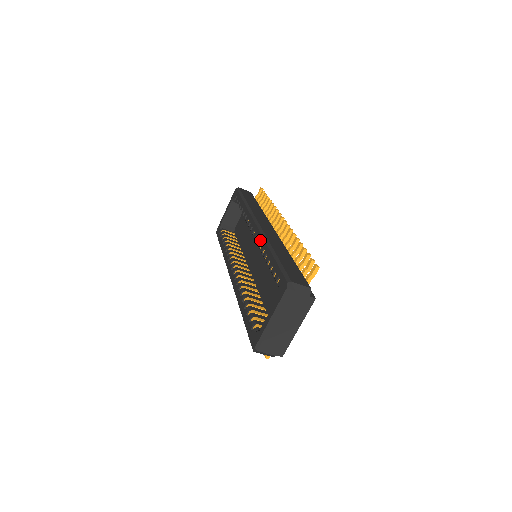
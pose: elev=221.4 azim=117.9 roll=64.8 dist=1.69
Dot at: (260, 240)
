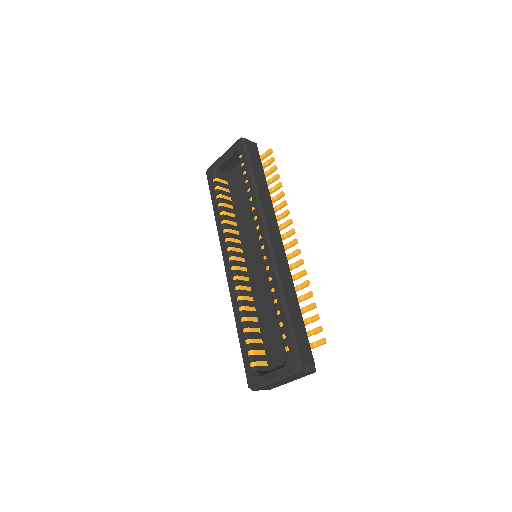
Dot at: (270, 270)
